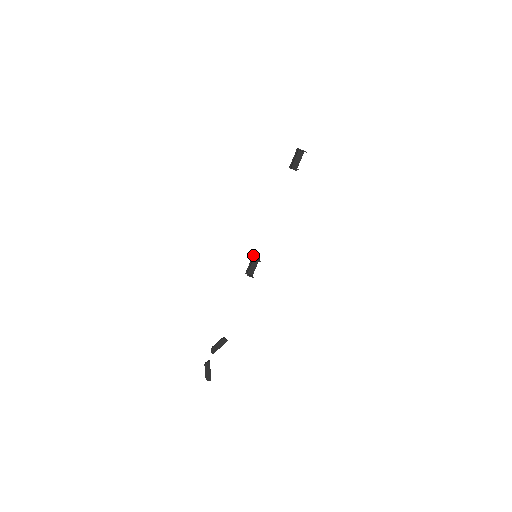
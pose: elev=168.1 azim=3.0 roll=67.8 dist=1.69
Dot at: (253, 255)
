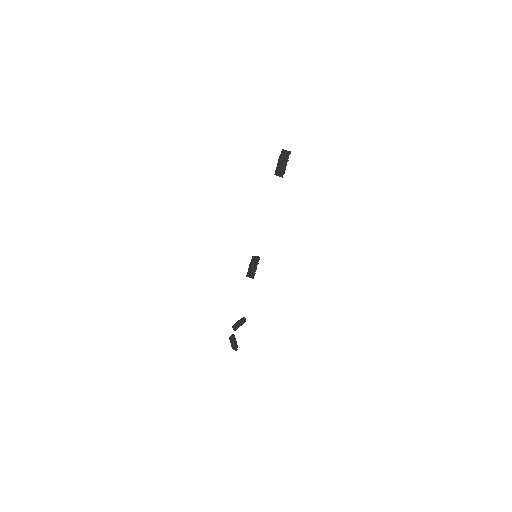
Dot at: occluded
